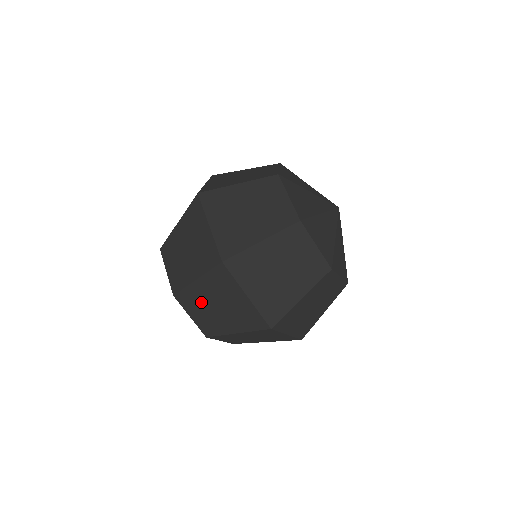
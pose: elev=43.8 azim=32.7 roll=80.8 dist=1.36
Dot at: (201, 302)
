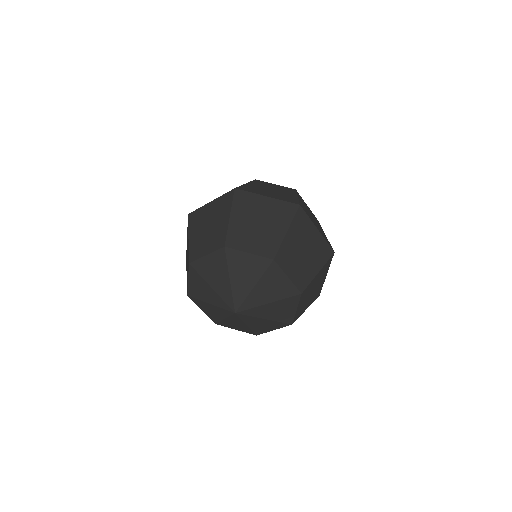
Dot at: (246, 231)
